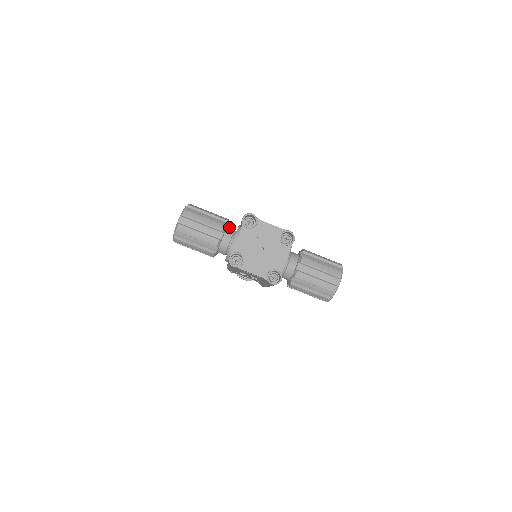
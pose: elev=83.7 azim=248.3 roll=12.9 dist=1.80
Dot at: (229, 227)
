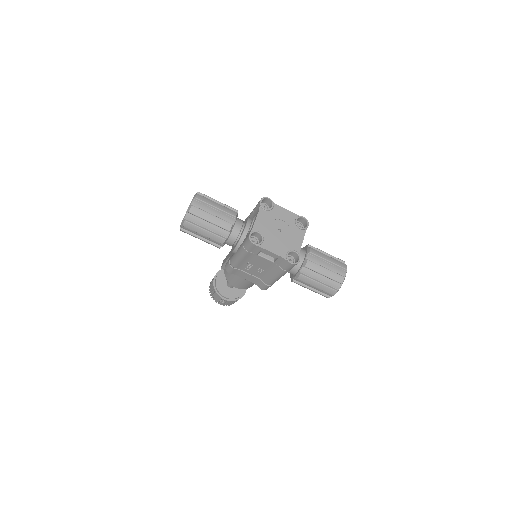
Dot at: (238, 218)
